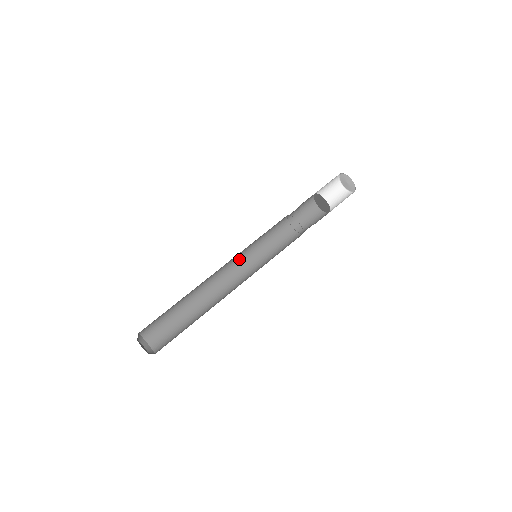
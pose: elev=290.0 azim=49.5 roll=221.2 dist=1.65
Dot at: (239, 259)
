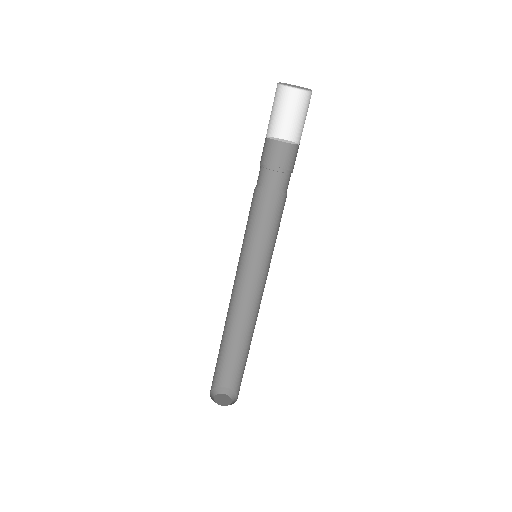
Dot at: (241, 265)
